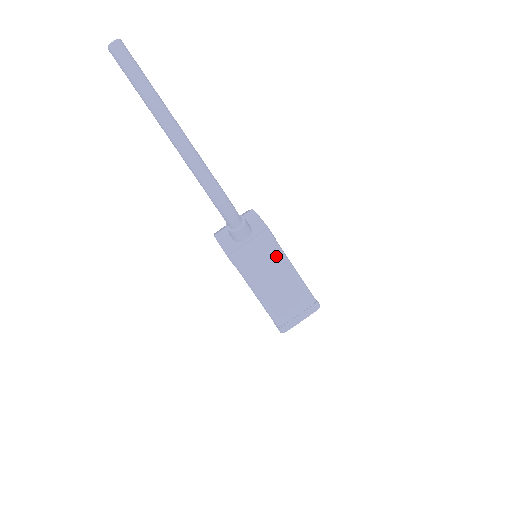
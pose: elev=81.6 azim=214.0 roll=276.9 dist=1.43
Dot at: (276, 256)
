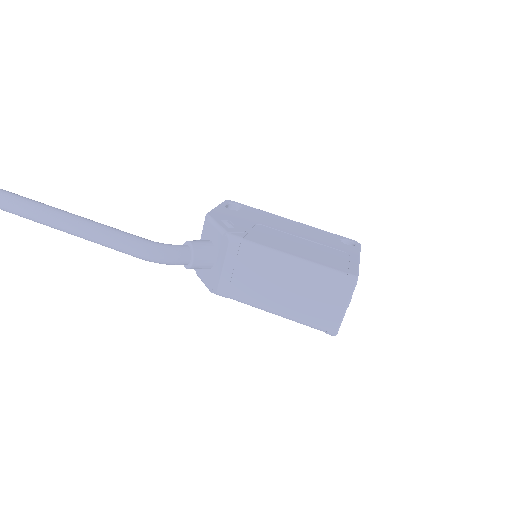
Dot at: (256, 259)
